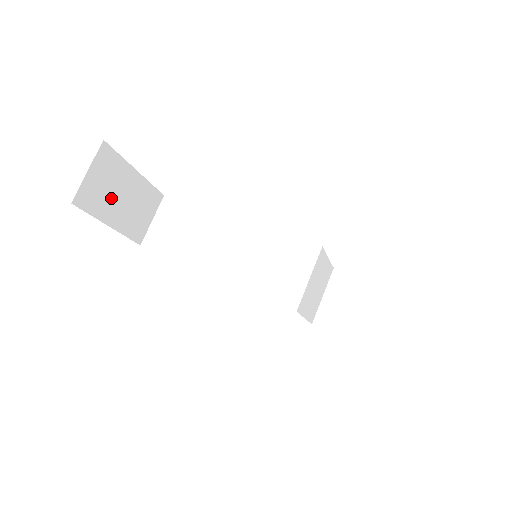
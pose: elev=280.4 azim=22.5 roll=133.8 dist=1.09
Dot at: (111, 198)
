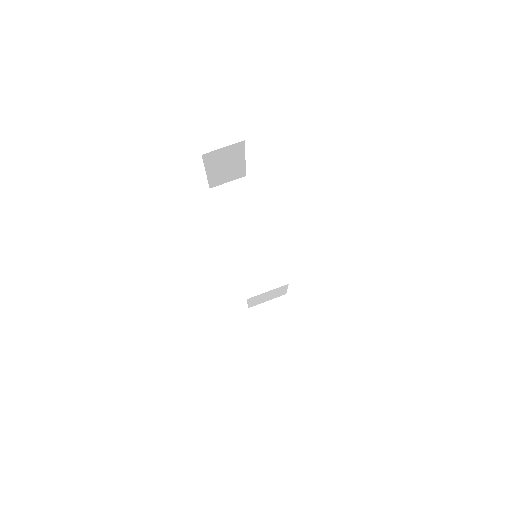
Dot at: (220, 163)
